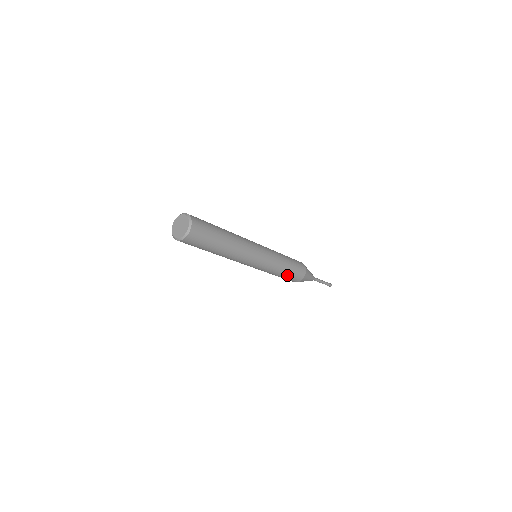
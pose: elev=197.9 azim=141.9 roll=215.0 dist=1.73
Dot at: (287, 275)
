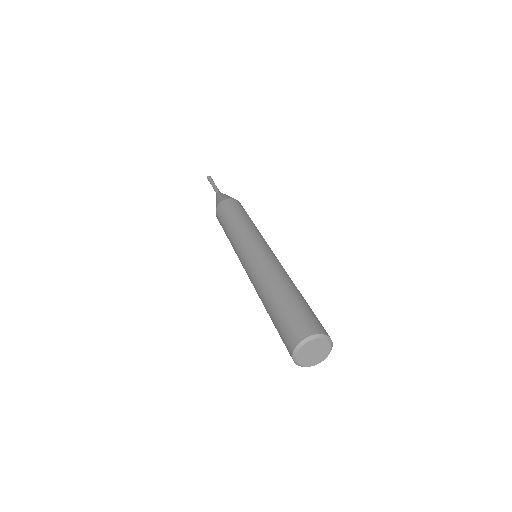
Dot at: occluded
